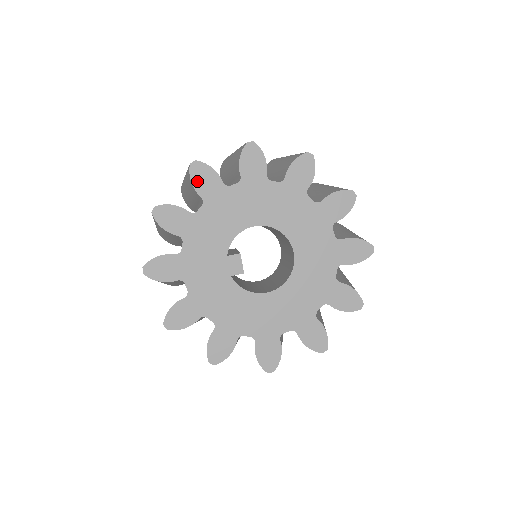
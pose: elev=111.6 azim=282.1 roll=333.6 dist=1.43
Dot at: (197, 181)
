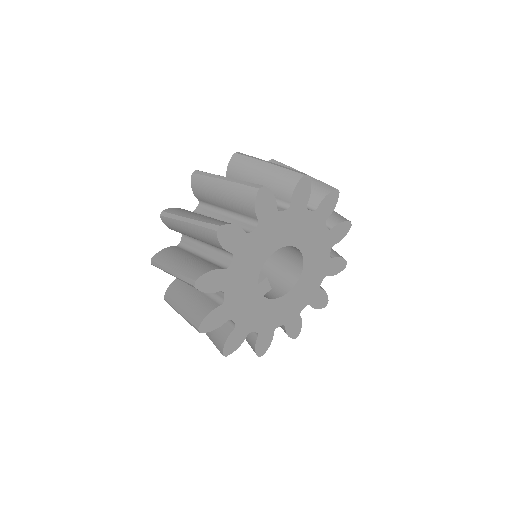
Dot at: (225, 242)
